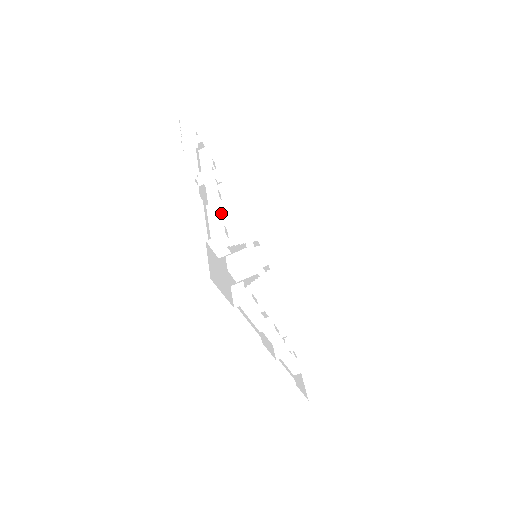
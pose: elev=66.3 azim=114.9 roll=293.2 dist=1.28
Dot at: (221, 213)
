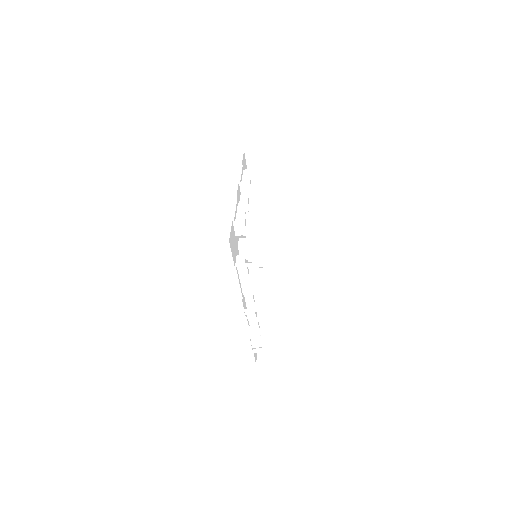
Dot at: occluded
